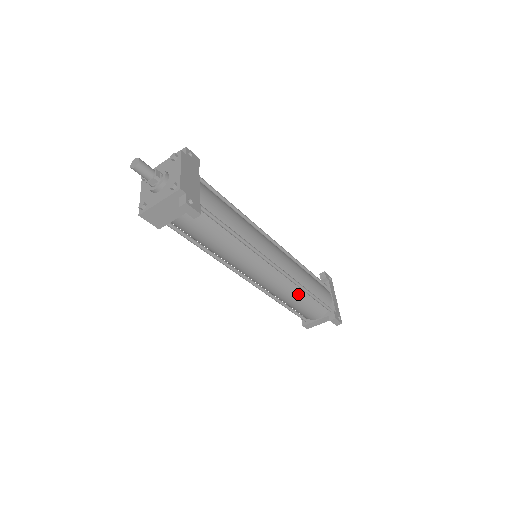
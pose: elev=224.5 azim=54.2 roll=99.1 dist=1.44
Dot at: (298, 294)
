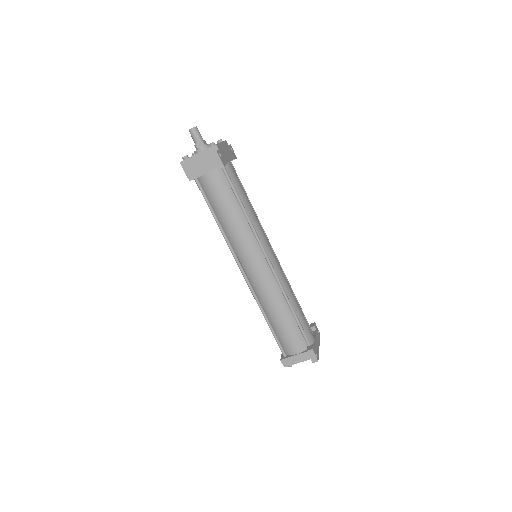
Dot at: (283, 308)
